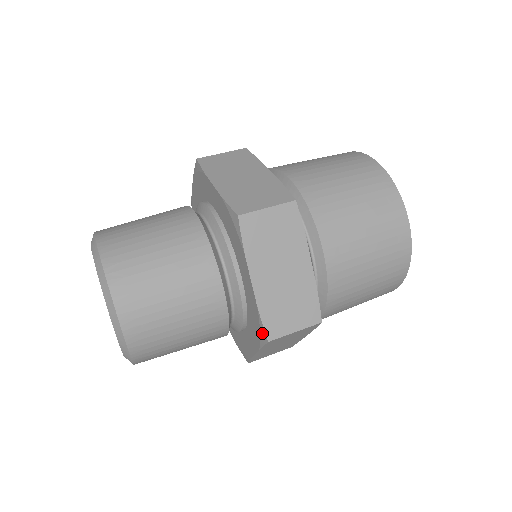
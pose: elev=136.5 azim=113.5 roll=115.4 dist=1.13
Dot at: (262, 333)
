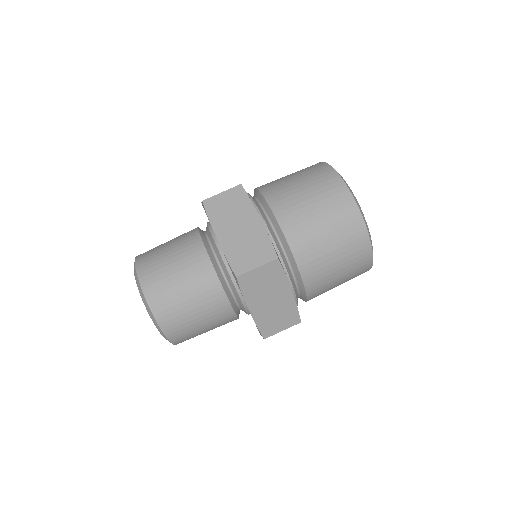
Dot at: (260, 333)
